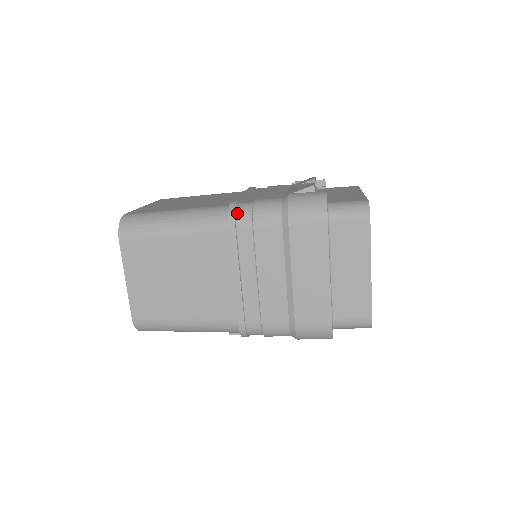
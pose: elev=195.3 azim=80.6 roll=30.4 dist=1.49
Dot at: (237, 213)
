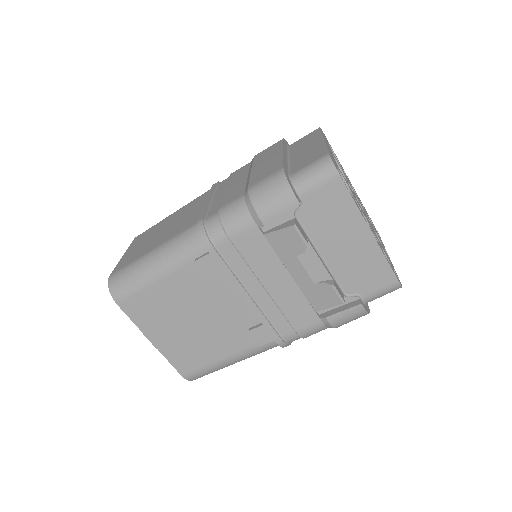
Dot at: occluded
